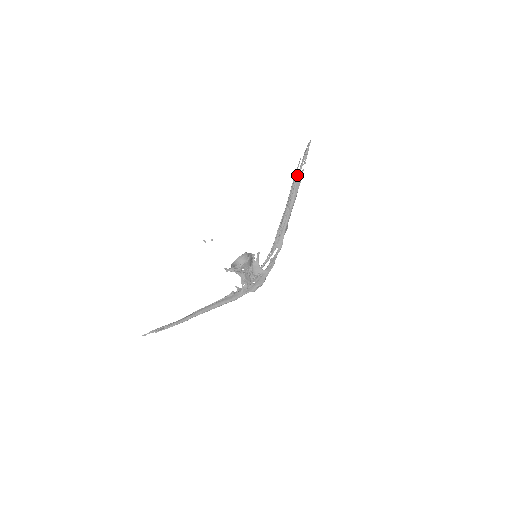
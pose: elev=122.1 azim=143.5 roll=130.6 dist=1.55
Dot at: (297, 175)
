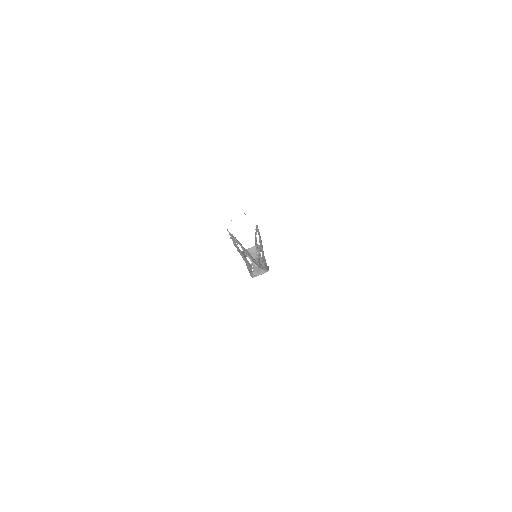
Dot at: (256, 237)
